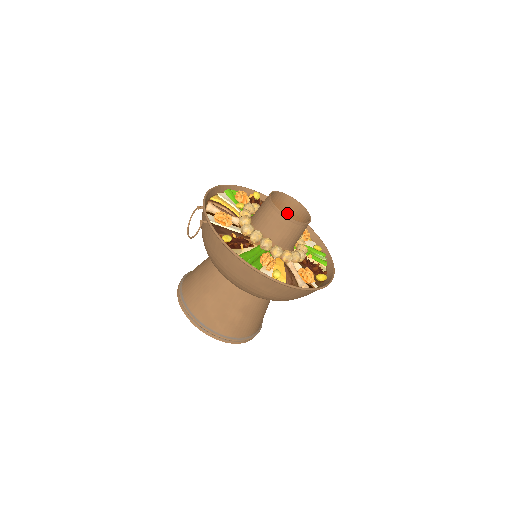
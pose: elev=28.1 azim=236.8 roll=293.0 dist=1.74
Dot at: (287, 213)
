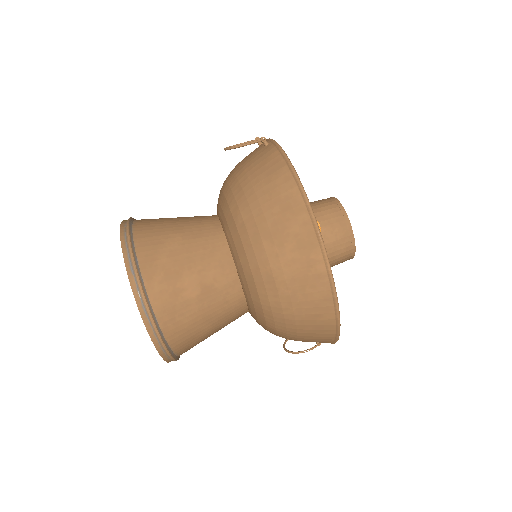
Dot at: occluded
